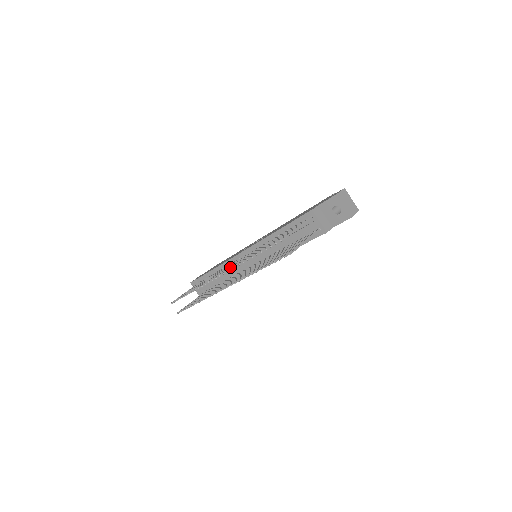
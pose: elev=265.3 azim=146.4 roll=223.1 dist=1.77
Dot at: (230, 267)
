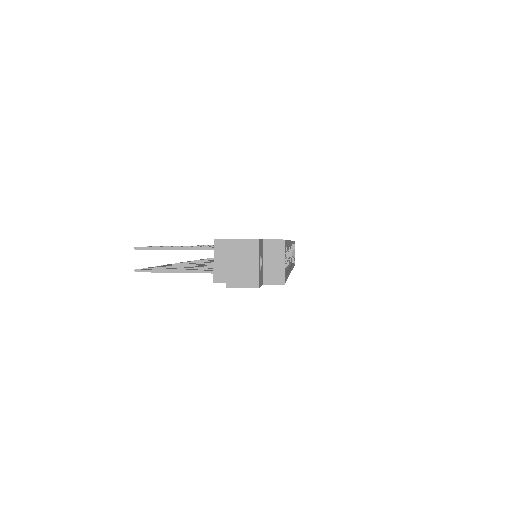
Dot at: occluded
